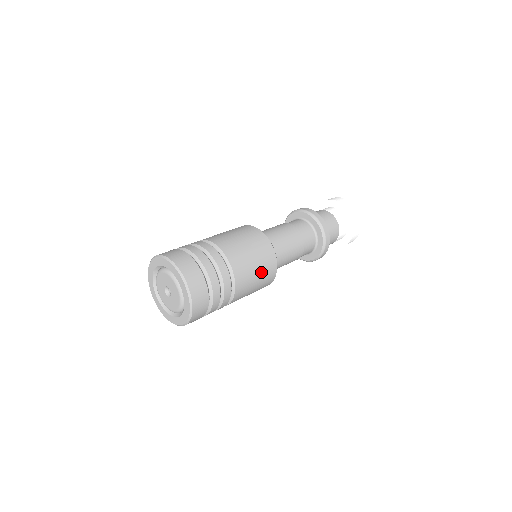
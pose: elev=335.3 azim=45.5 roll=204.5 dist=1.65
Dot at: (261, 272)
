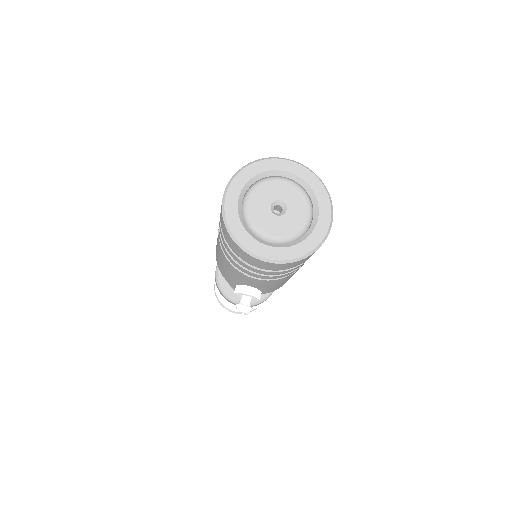
Dot at: occluded
